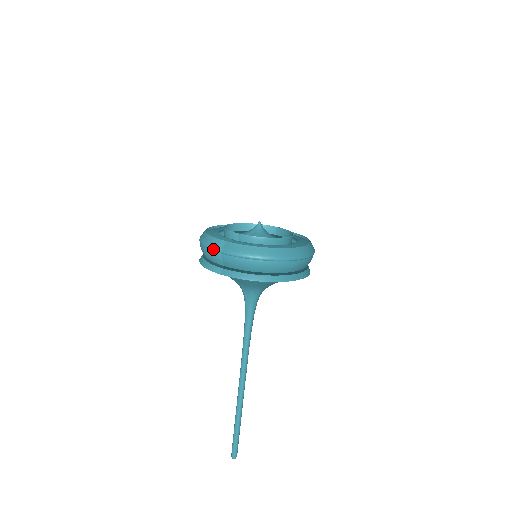
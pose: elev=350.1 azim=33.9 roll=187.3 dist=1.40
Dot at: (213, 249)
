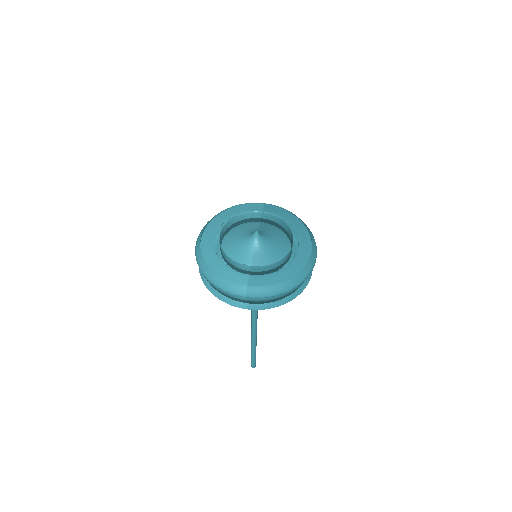
Dot at: (235, 295)
